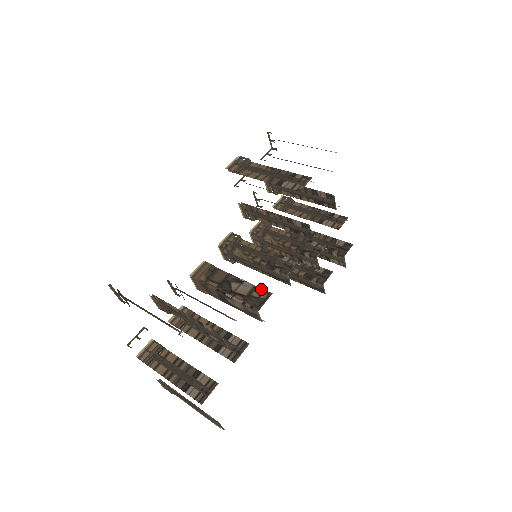
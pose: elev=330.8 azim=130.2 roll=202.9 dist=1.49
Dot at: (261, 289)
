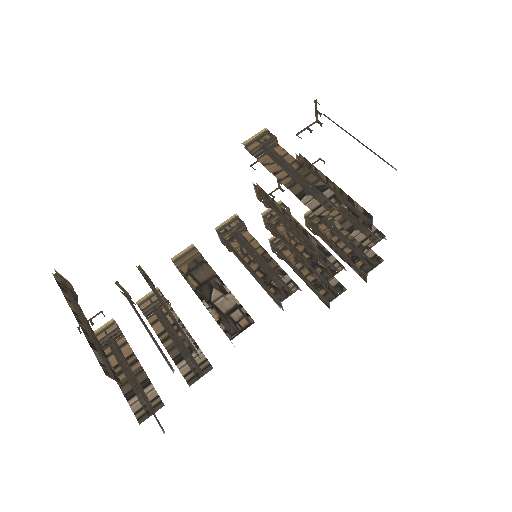
Dot at: (243, 312)
